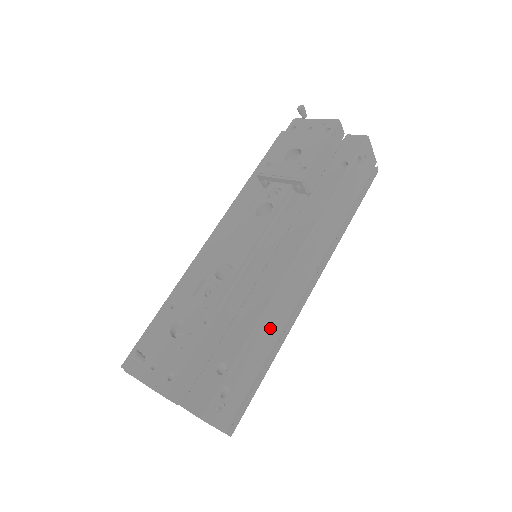
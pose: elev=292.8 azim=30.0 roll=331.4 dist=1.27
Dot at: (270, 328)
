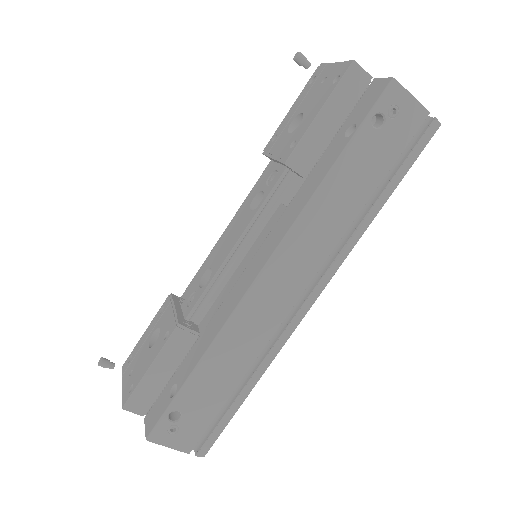
Dot at: (234, 352)
